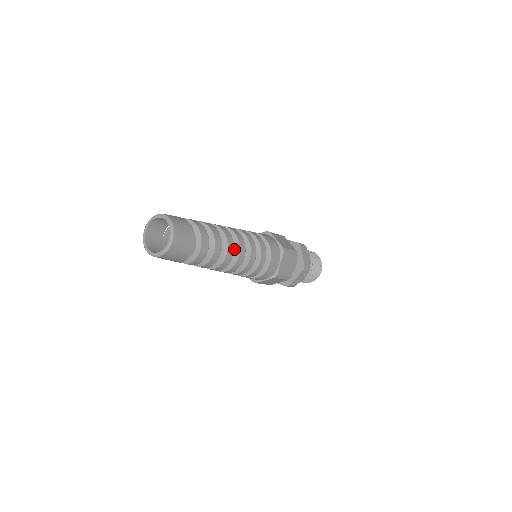
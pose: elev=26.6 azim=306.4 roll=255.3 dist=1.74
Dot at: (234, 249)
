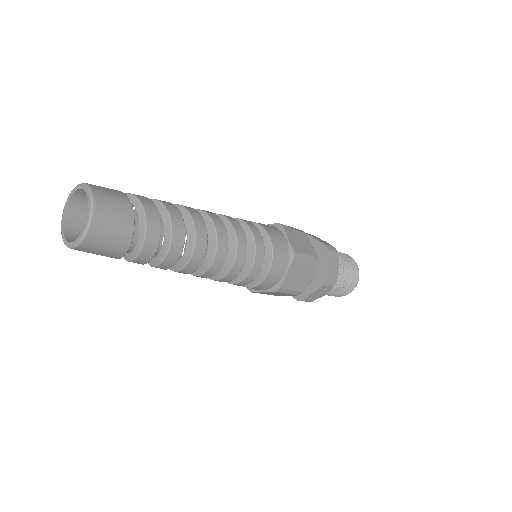
Dot at: (209, 248)
